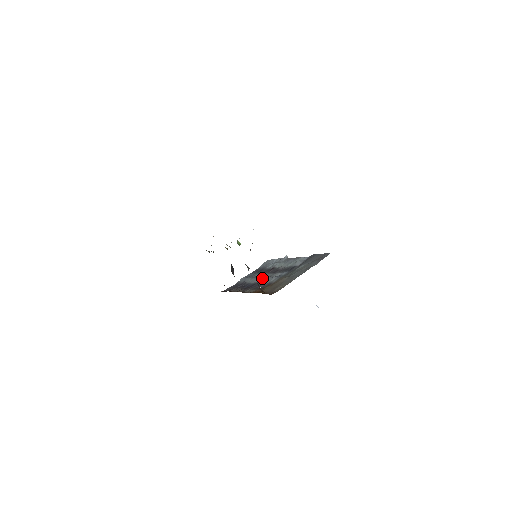
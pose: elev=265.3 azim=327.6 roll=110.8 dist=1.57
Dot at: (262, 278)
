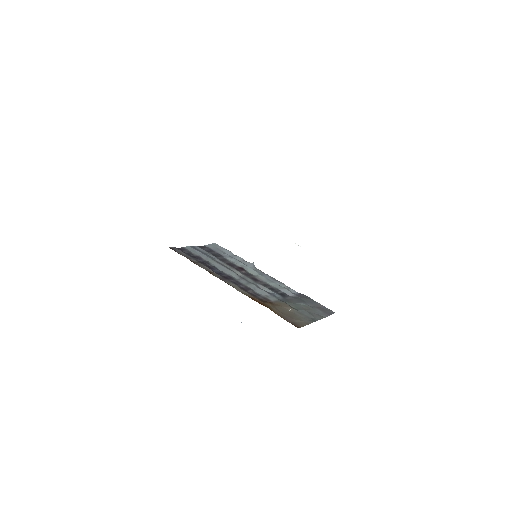
Dot at: (240, 277)
